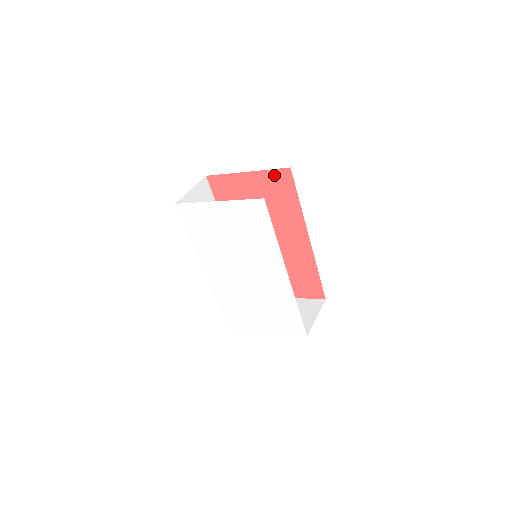
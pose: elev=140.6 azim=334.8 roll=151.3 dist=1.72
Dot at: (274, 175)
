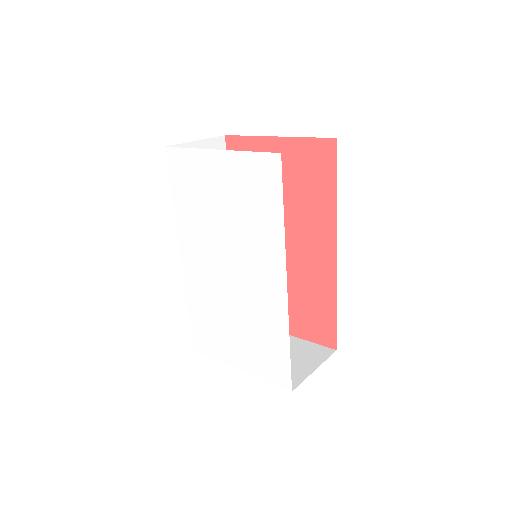
Dot at: (311, 147)
